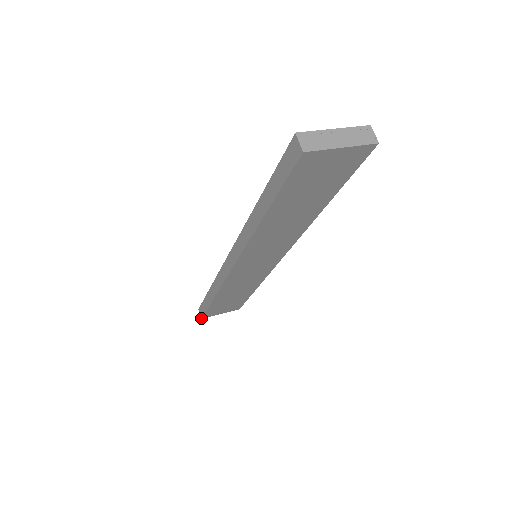
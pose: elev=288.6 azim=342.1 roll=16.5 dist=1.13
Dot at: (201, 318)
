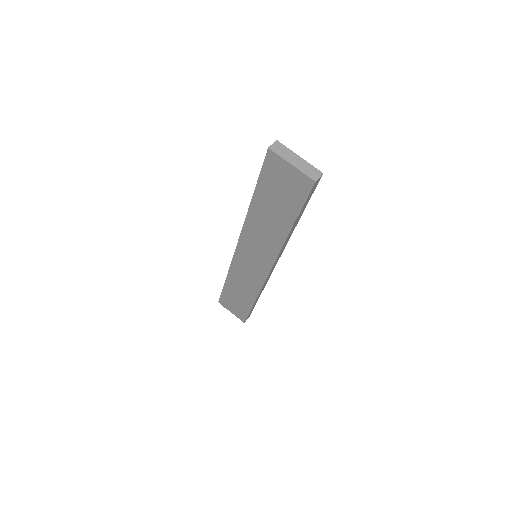
Dot at: (219, 301)
